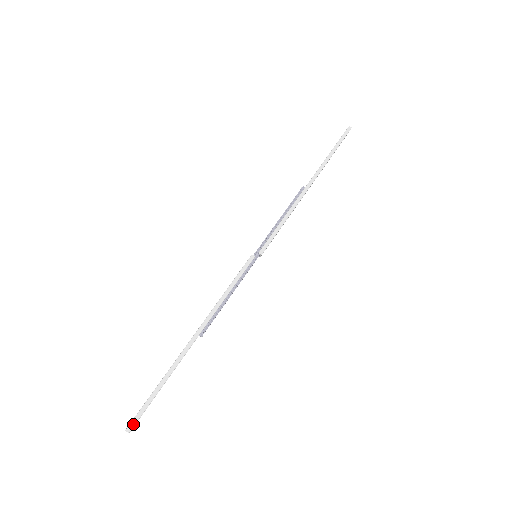
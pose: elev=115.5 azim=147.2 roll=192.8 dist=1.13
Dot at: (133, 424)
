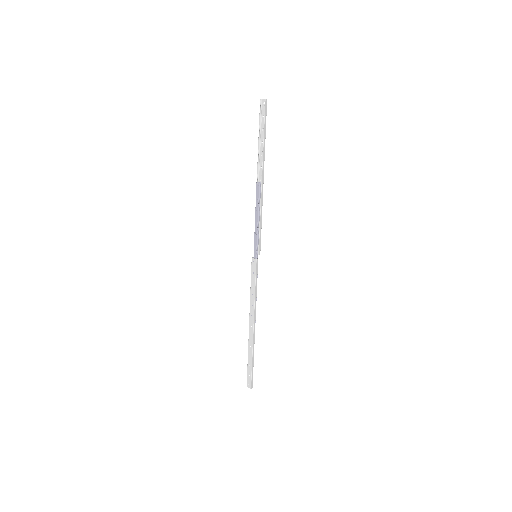
Dot at: (252, 384)
